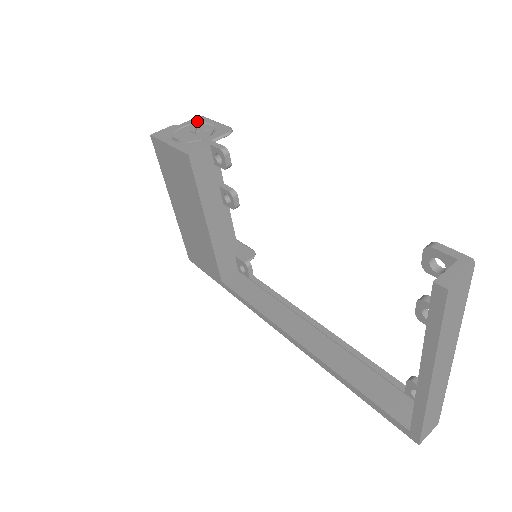
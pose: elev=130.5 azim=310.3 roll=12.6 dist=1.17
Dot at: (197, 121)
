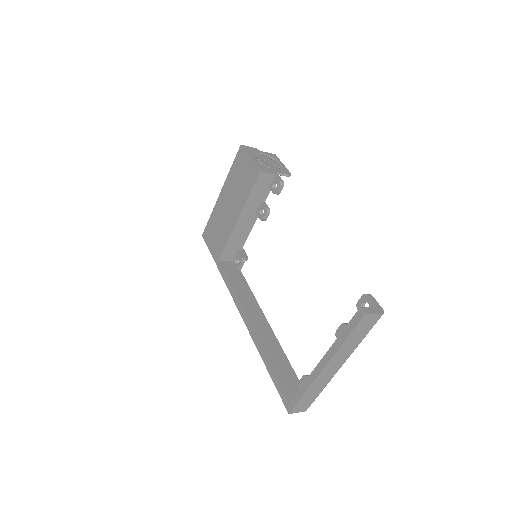
Dot at: (272, 156)
